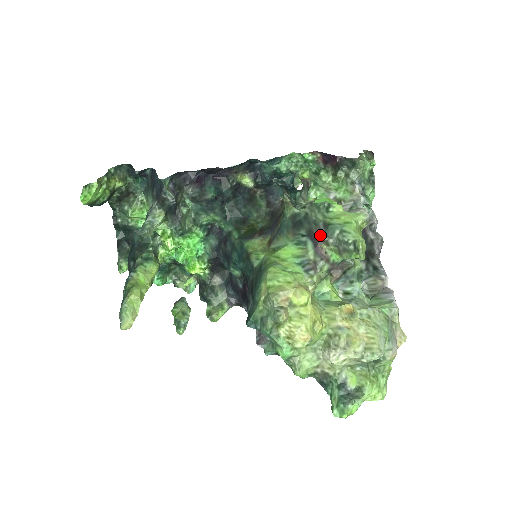
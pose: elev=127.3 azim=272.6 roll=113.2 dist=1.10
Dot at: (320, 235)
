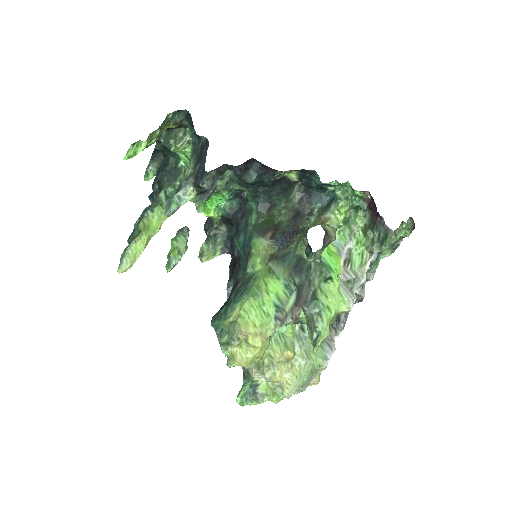
Dot at: (304, 300)
